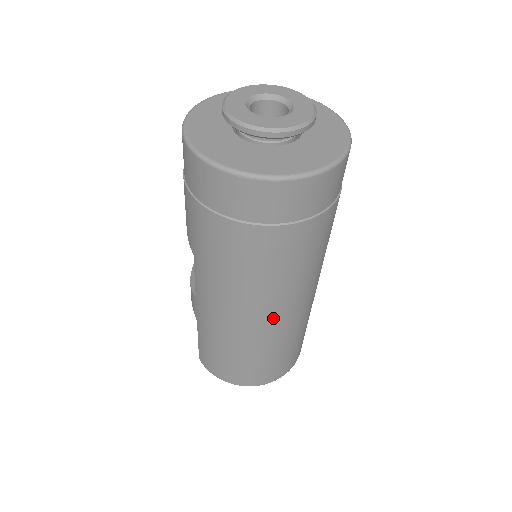
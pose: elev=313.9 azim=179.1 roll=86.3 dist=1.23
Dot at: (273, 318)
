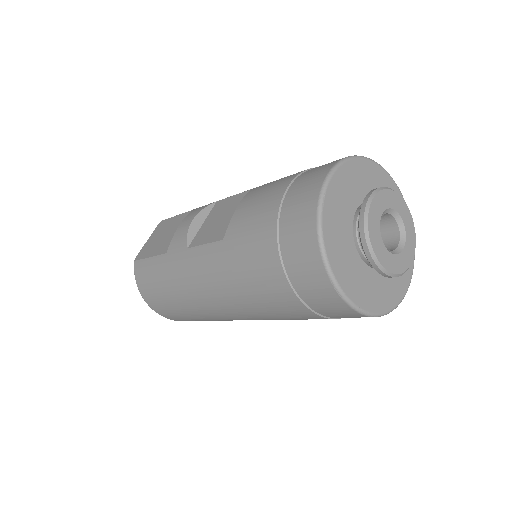
Dot at: (230, 316)
